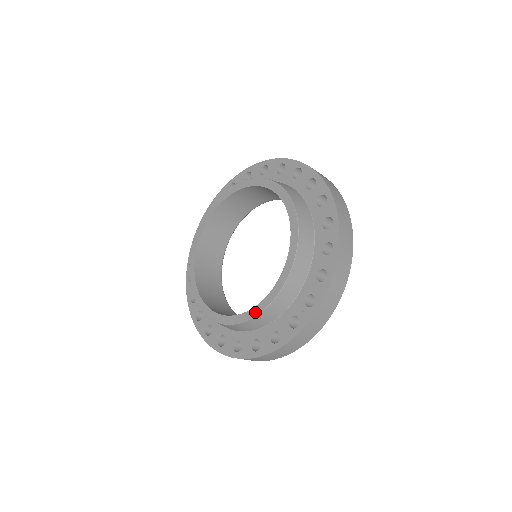
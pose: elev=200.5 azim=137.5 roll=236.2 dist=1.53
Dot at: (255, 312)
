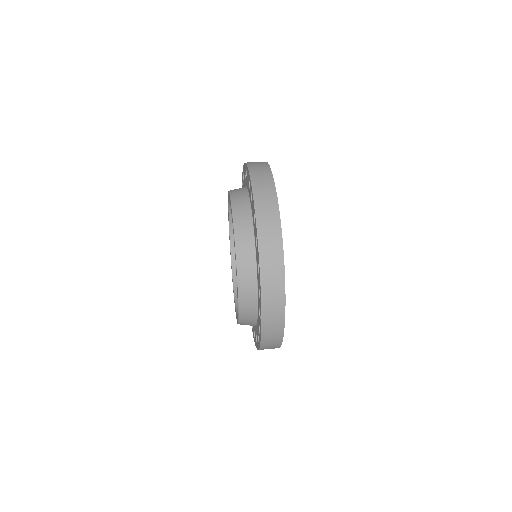
Dot at: occluded
